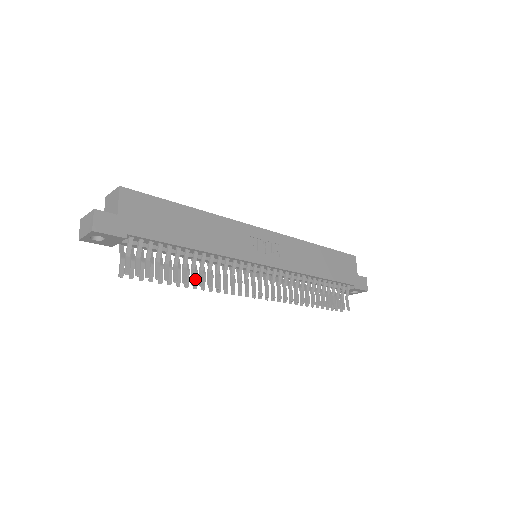
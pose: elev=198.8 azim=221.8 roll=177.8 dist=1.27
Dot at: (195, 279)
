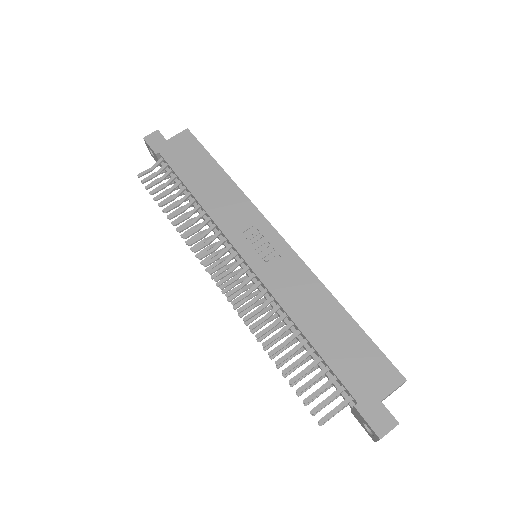
Dot at: (184, 224)
